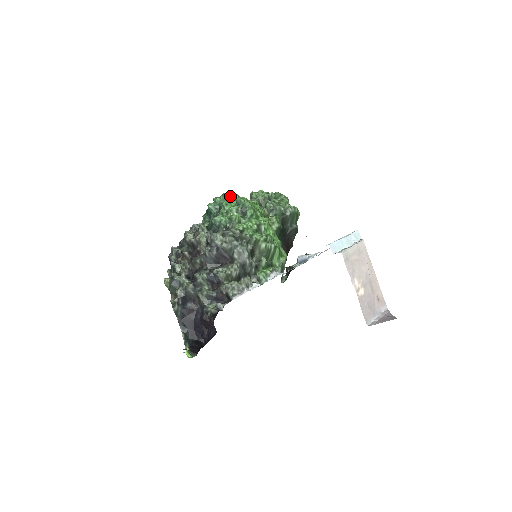
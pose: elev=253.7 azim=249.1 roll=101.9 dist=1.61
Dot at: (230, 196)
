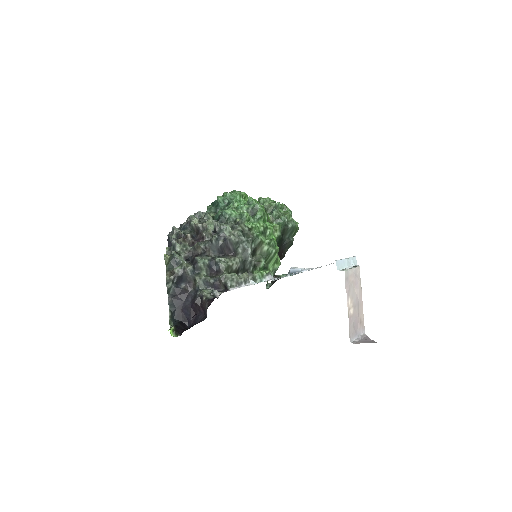
Dot at: (241, 195)
